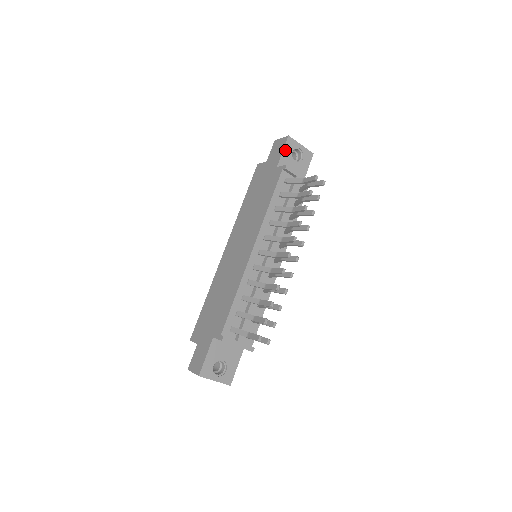
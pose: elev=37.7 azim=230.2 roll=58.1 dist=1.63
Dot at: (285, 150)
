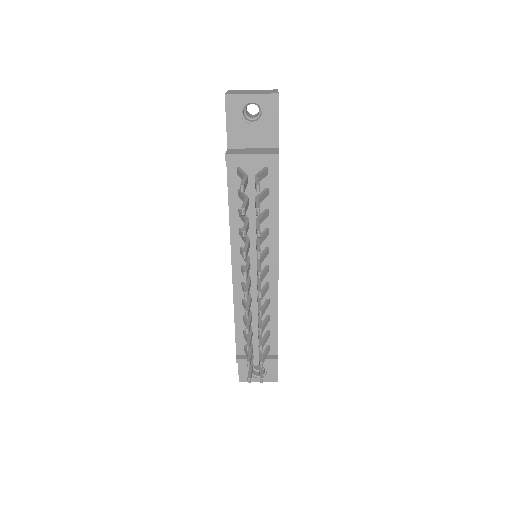
Dot at: (229, 118)
